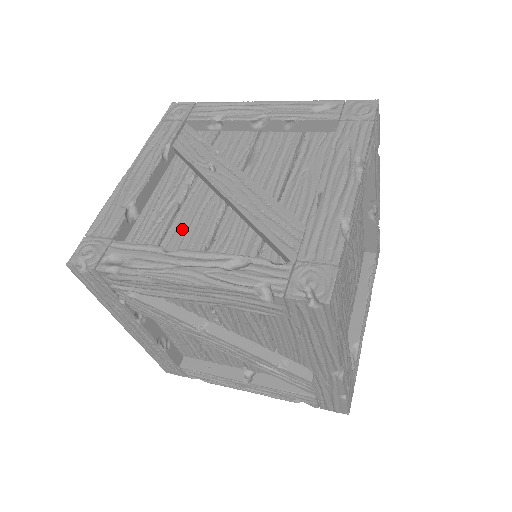
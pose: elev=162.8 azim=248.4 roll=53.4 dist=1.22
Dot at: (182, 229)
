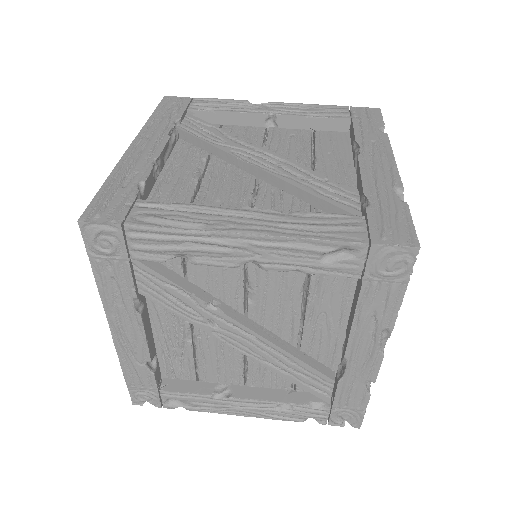
Dot at: (211, 365)
